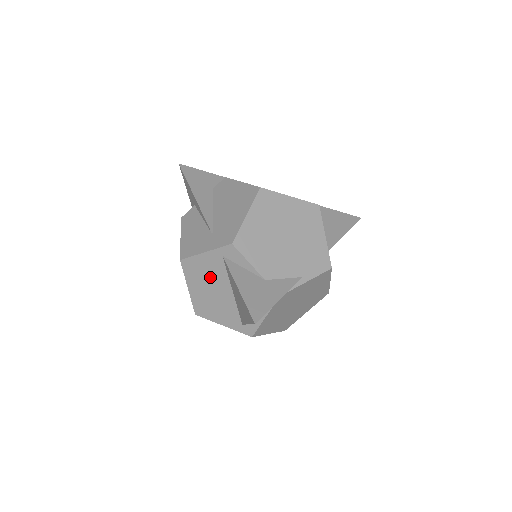
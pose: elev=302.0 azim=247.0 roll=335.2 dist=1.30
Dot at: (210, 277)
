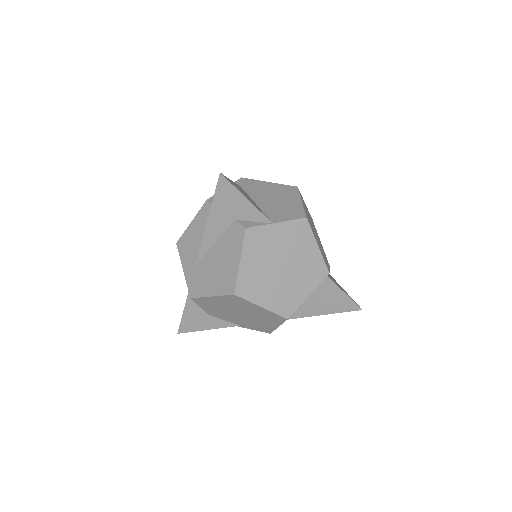
Dot at: occluded
